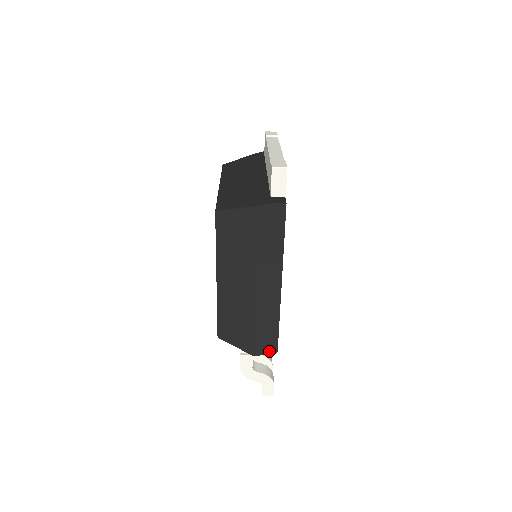
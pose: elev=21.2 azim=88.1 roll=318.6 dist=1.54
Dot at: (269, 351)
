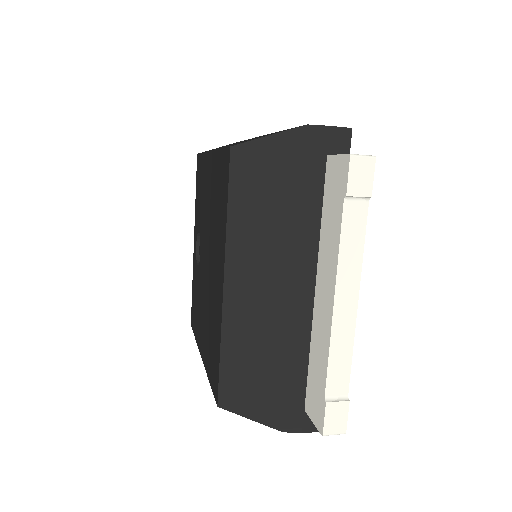
Dot at: occluded
